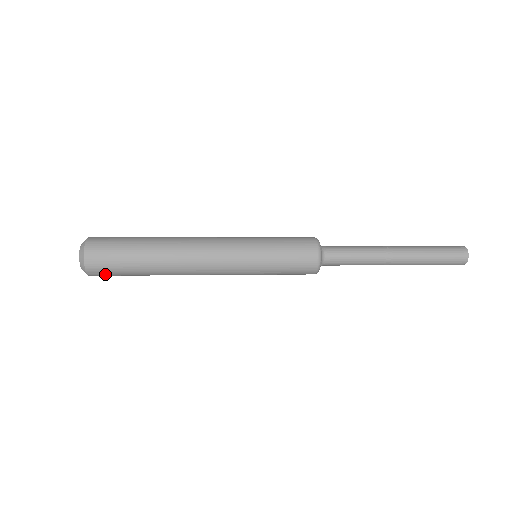
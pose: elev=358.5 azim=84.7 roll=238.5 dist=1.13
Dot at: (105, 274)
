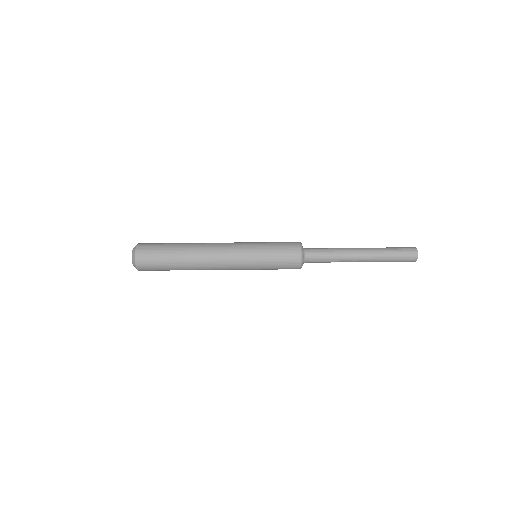
Dot at: (147, 251)
